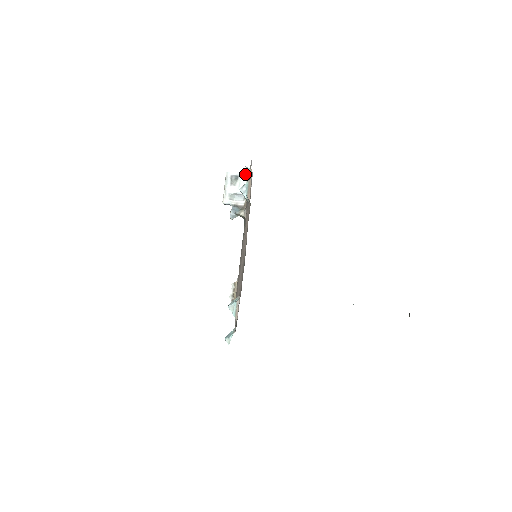
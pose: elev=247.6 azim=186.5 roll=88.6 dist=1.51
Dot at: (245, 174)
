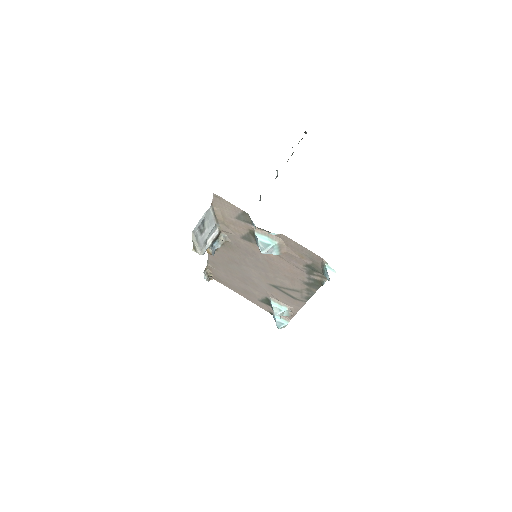
Dot at: (208, 209)
